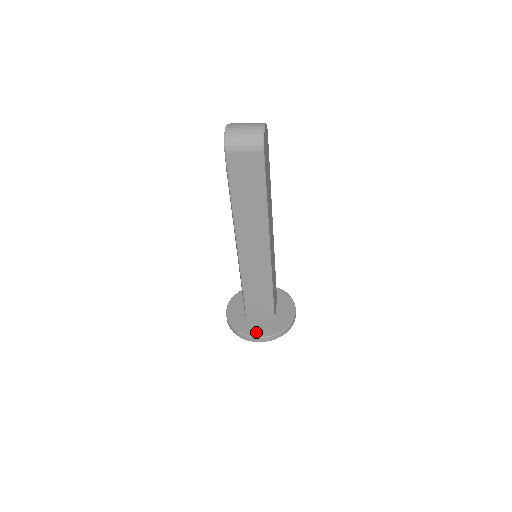
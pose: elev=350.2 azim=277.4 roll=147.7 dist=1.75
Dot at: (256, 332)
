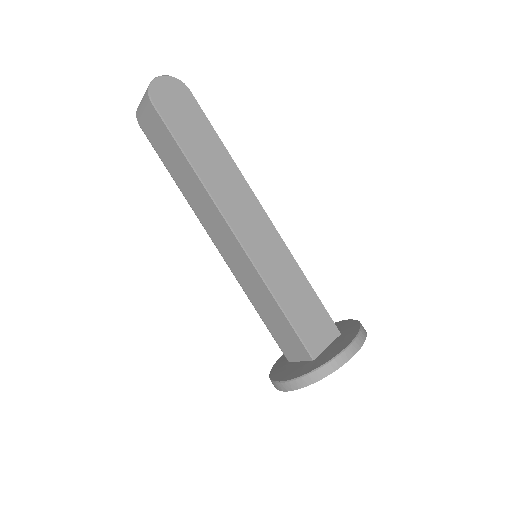
Dot at: (283, 375)
